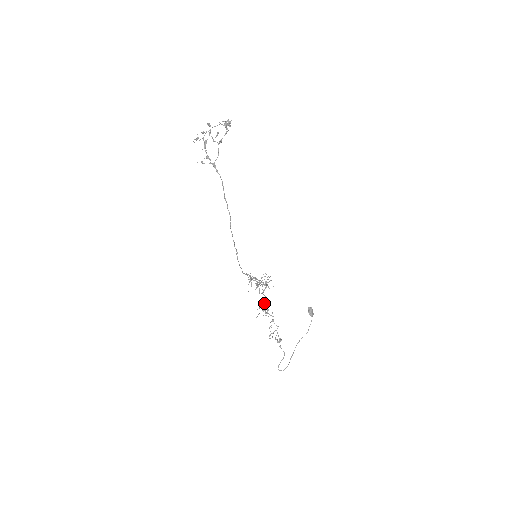
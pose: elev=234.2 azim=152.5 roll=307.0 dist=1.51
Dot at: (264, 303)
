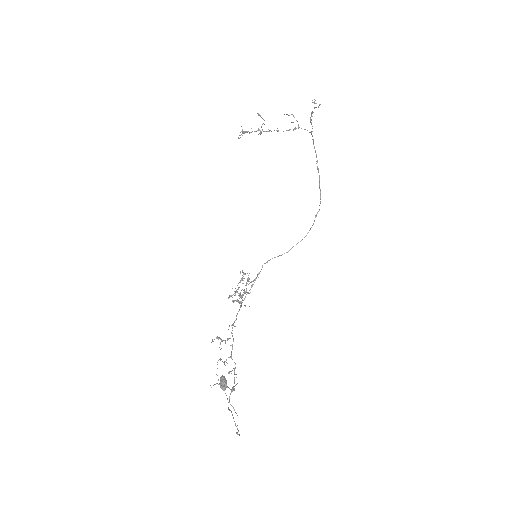
Dot at: occluded
